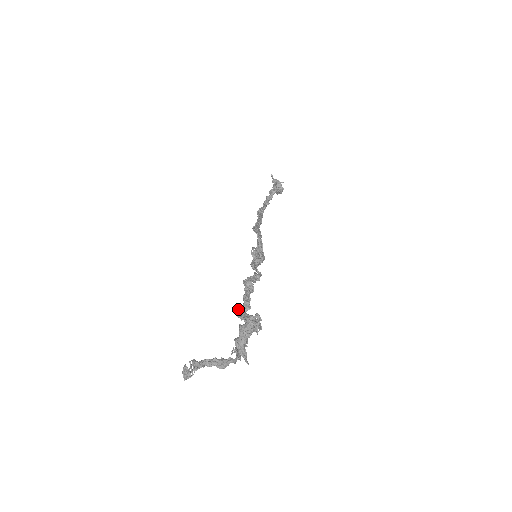
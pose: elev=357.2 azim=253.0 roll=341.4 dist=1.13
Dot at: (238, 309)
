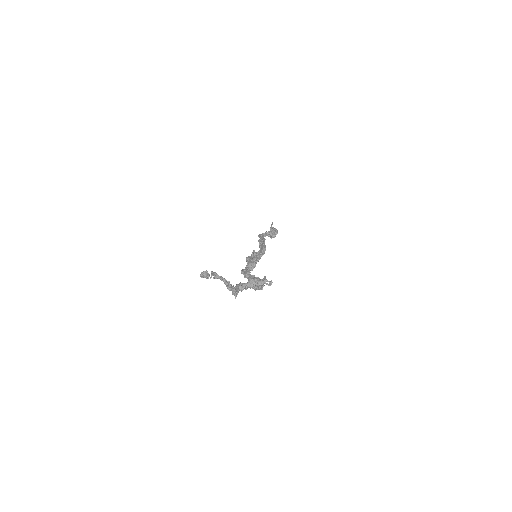
Dot at: (247, 271)
